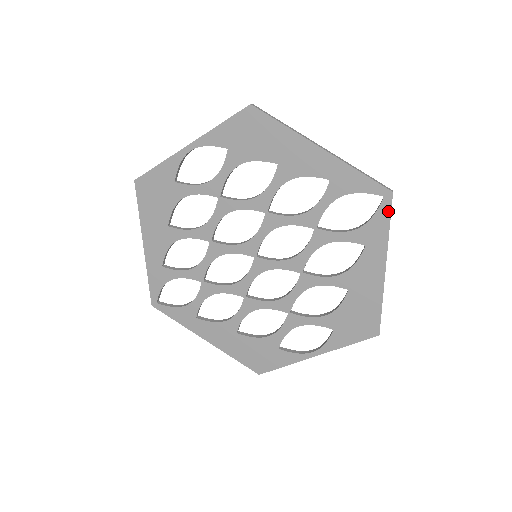
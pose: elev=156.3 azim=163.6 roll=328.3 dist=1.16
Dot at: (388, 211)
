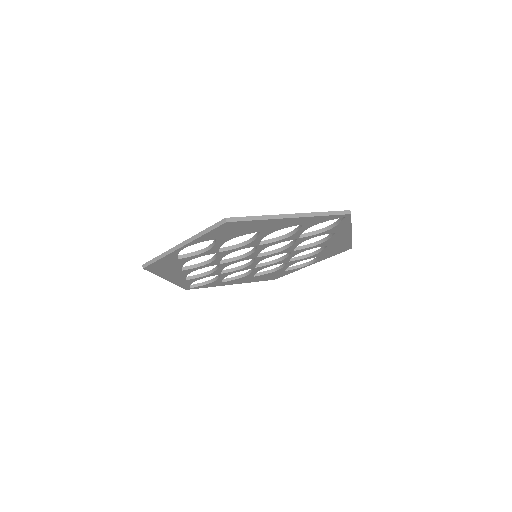
Dot at: (349, 220)
